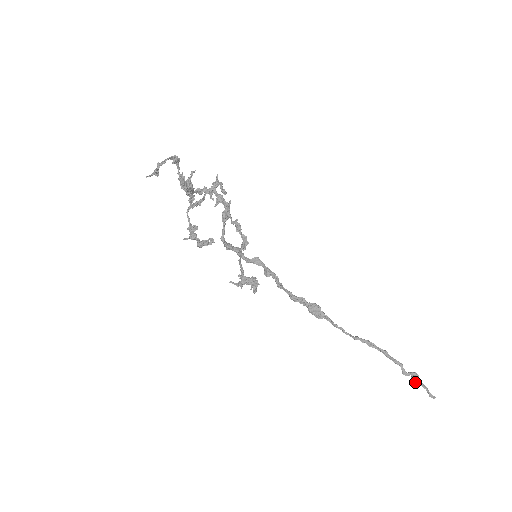
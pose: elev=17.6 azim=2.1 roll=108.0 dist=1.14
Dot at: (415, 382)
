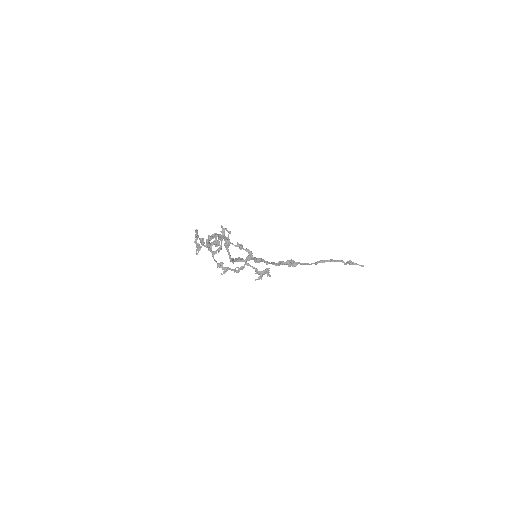
Dot at: occluded
